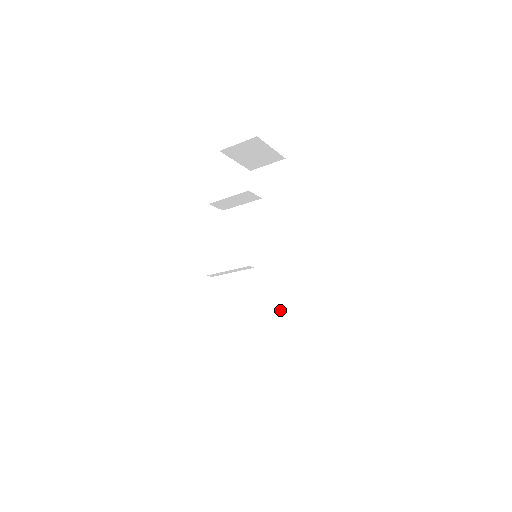
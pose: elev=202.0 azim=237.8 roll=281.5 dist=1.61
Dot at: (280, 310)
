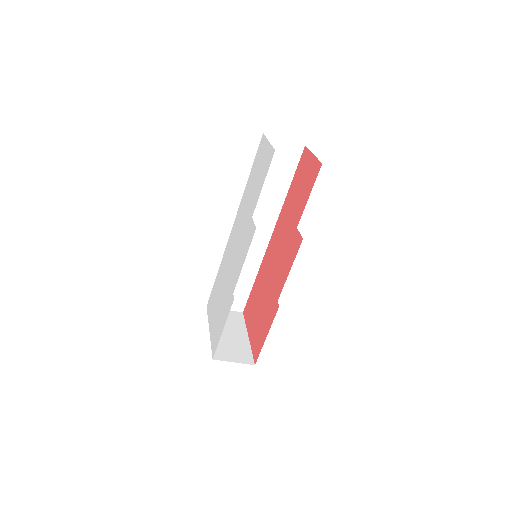
Dot at: occluded
